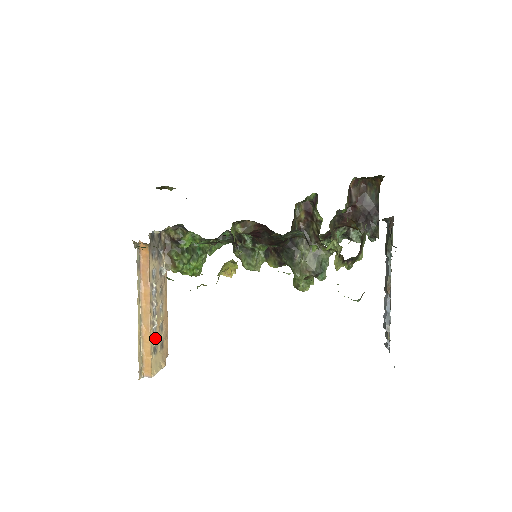
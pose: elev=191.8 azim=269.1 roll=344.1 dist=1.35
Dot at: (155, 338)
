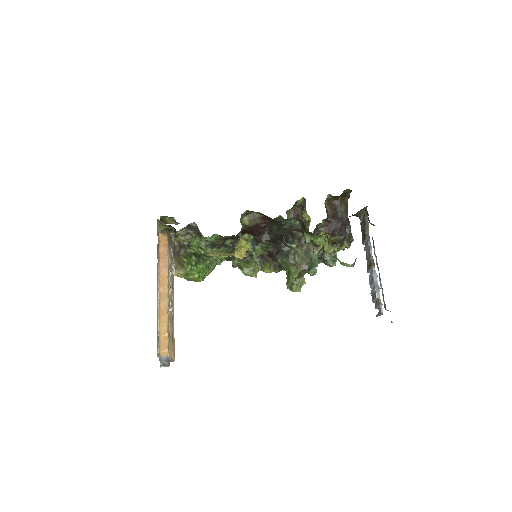
Dot at: (170, 323)
